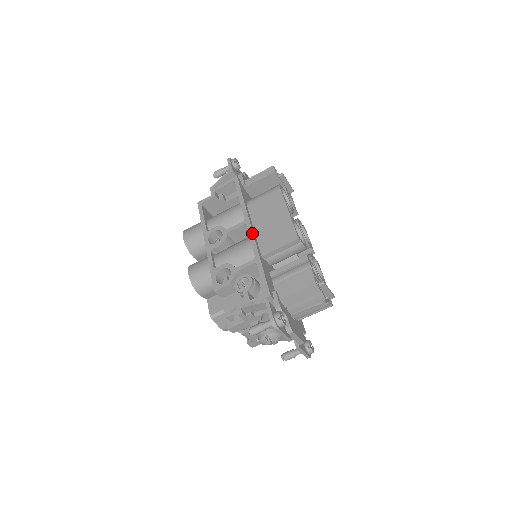
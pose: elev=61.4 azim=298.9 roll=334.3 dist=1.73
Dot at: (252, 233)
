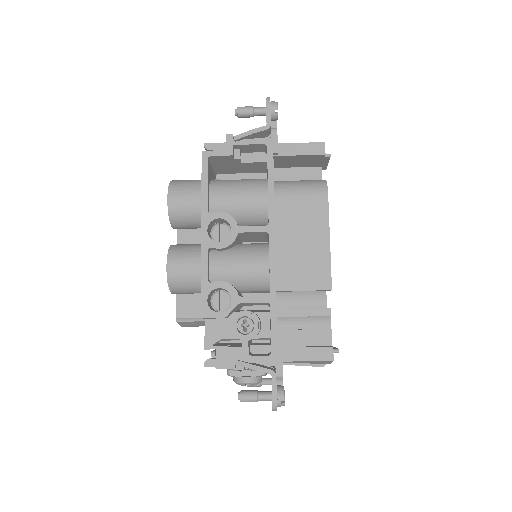
Dot at: (274, 253)
